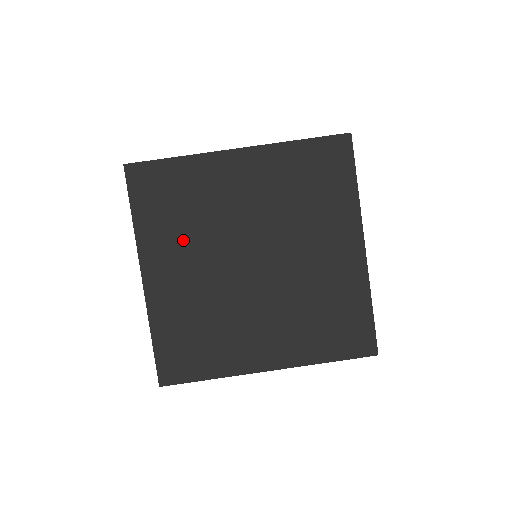
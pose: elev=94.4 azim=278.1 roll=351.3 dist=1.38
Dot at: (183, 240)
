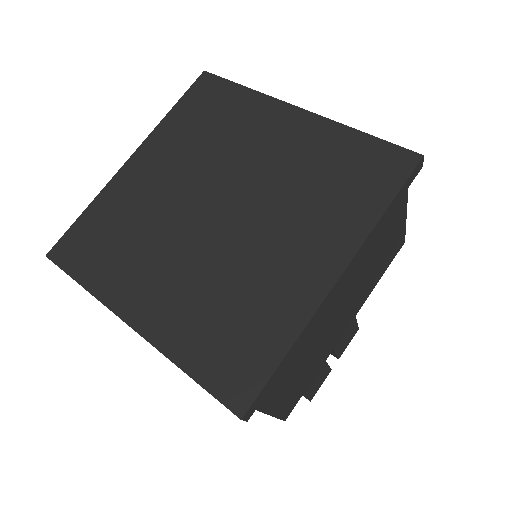
Dot at: (140, 257)
